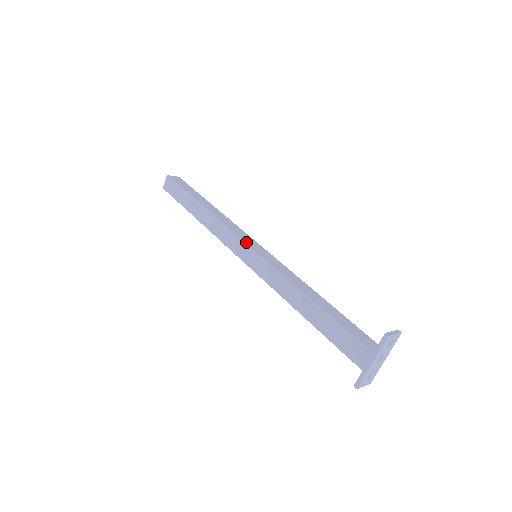
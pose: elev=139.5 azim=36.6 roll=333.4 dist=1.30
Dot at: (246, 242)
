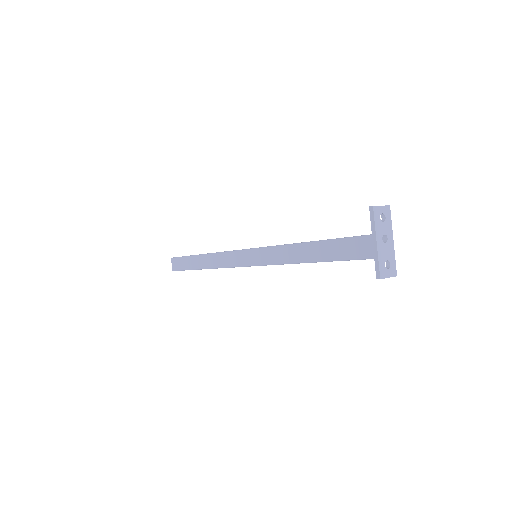
Dot at: (242, 249)
